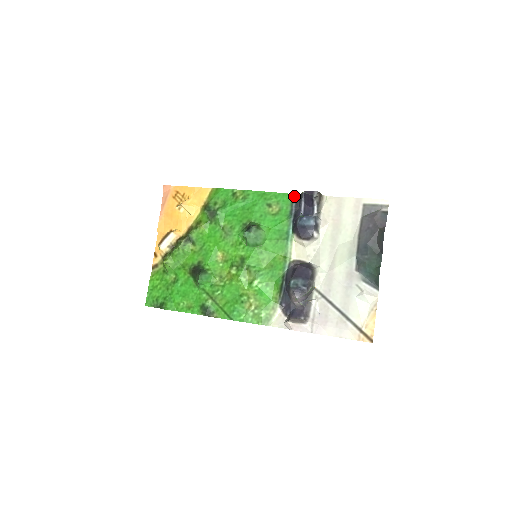
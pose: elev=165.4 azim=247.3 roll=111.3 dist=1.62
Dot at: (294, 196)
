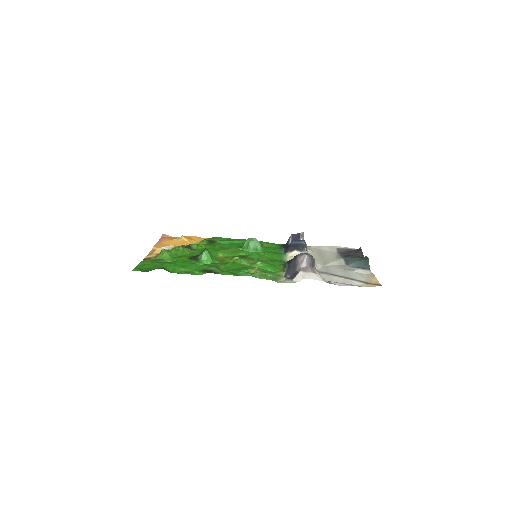
Dot at: (281, 244)
